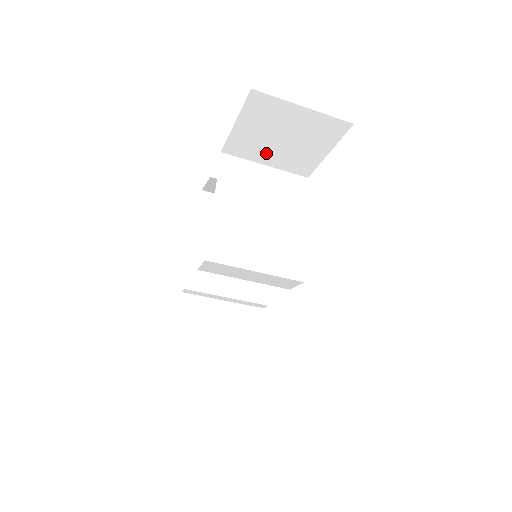
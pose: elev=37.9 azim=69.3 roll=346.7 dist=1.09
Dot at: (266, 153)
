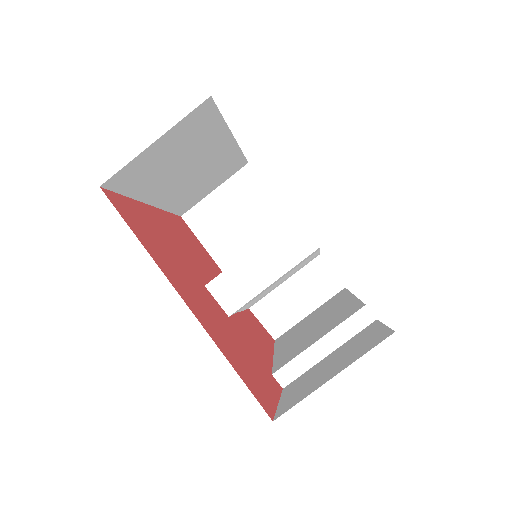
Dot at: (249, 245)
